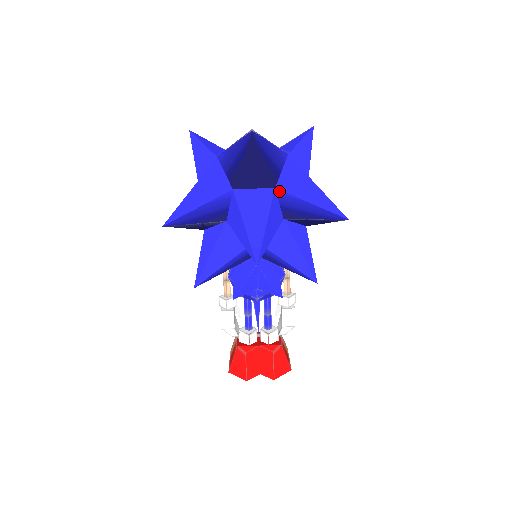
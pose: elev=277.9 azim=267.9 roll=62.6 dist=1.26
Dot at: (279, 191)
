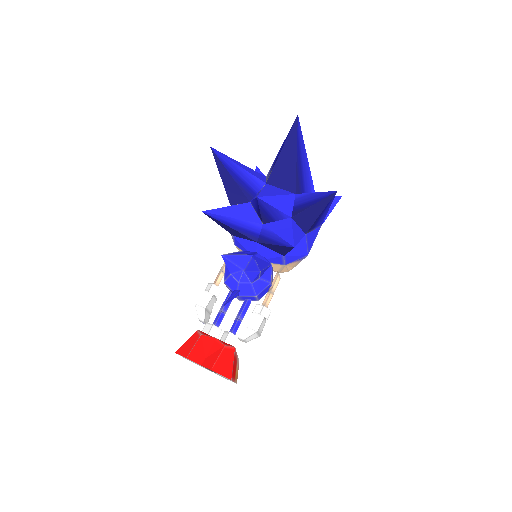
Dot at: (297, 195)
